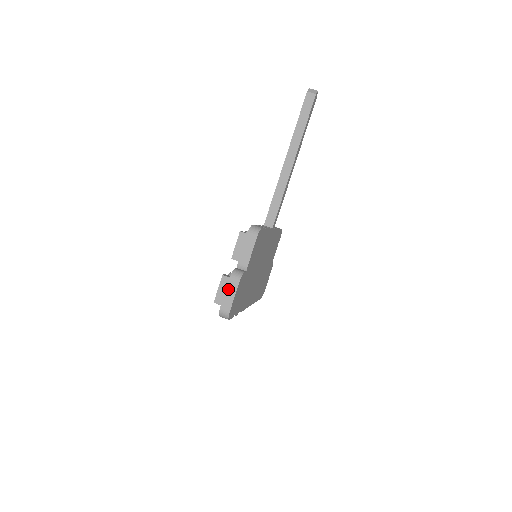
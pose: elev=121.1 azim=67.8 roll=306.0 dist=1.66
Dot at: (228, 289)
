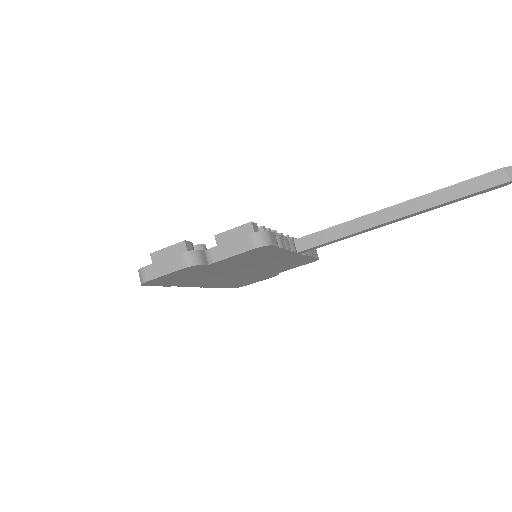
Dot at: (169, 260)
